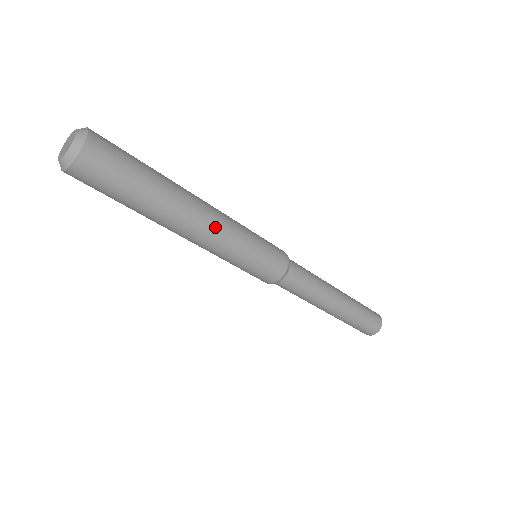
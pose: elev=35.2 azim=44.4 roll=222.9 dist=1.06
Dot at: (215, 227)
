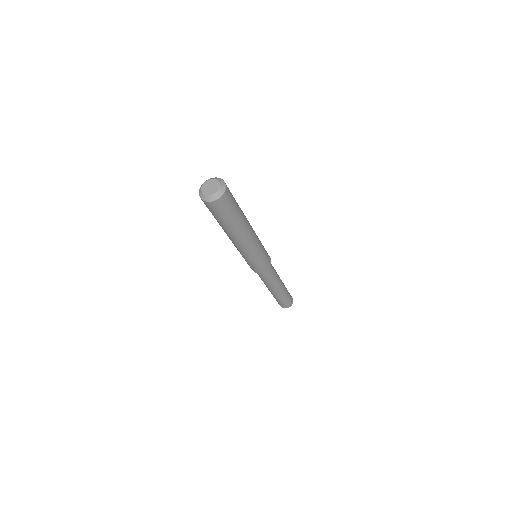
Dot at: (252, 241)
